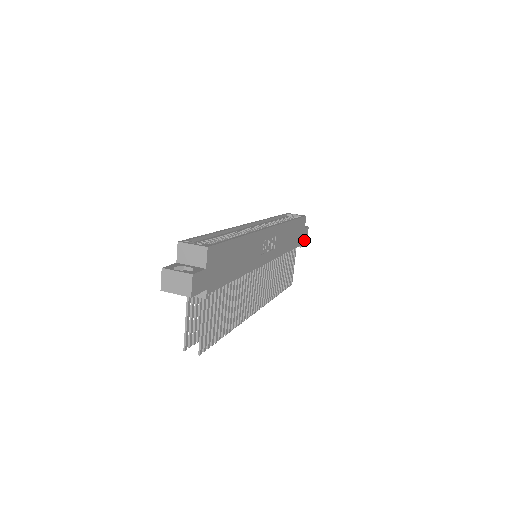
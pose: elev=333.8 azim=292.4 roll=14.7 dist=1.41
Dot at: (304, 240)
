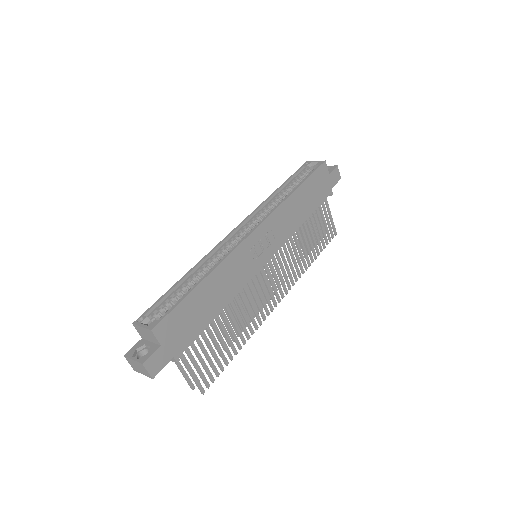
Dot at: (335, 184)
